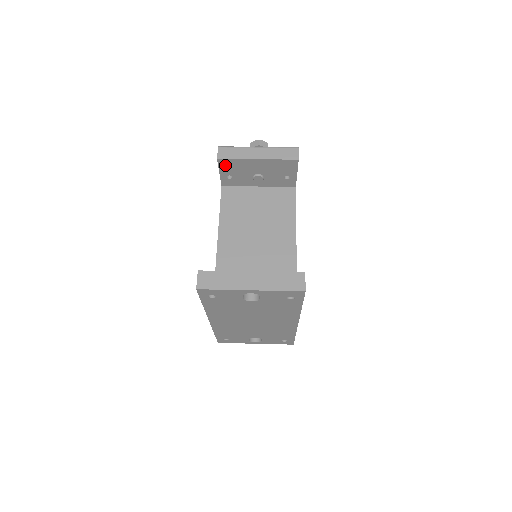
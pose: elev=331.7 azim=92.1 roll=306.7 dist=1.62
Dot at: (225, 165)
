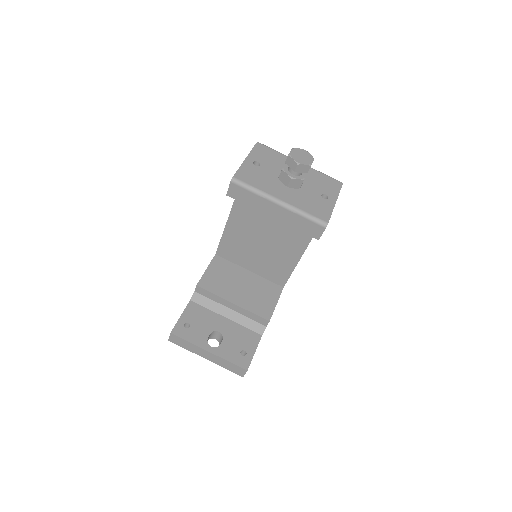
Dot at: occluded
